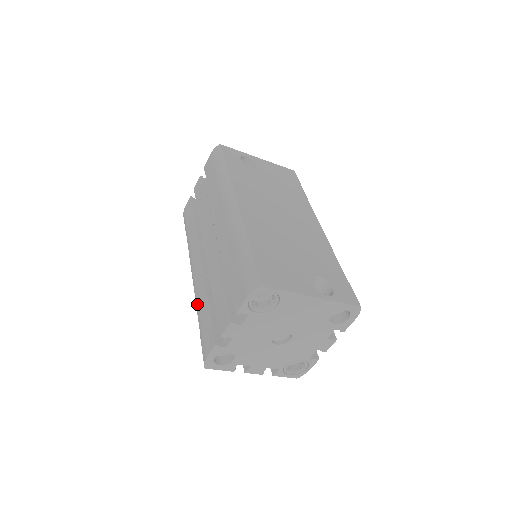
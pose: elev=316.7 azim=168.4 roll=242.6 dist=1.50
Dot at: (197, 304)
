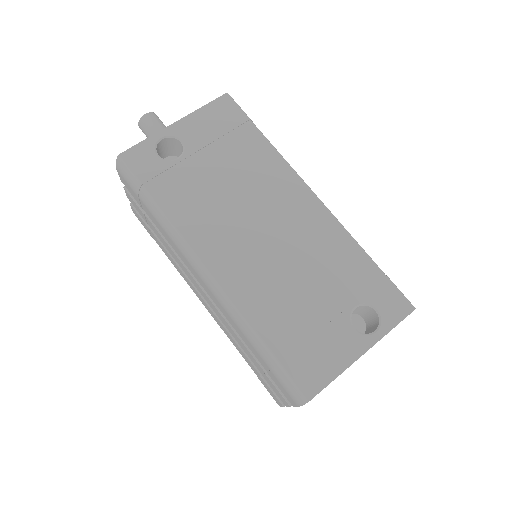
Dot at: occluded
